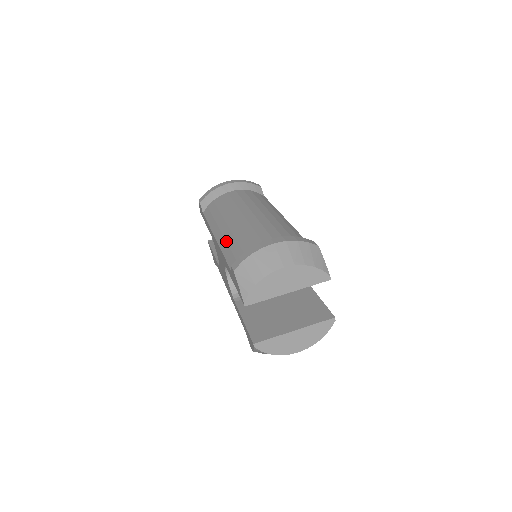
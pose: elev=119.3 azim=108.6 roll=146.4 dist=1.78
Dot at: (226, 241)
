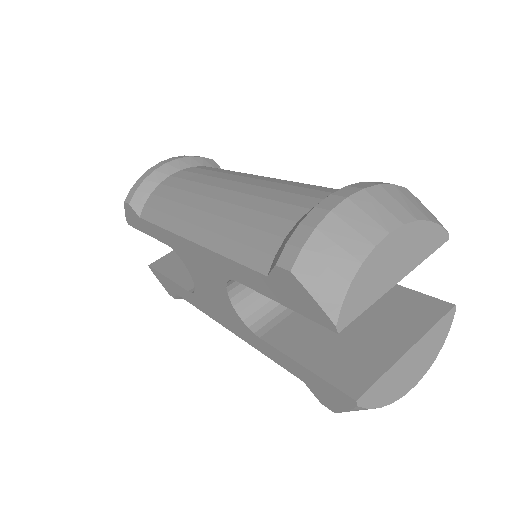
Dot at: (222, 235)
